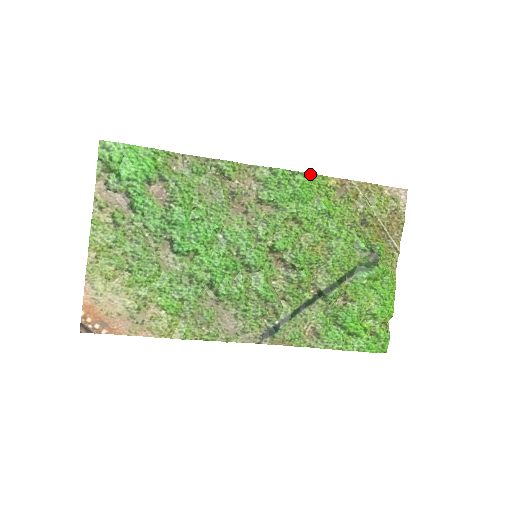
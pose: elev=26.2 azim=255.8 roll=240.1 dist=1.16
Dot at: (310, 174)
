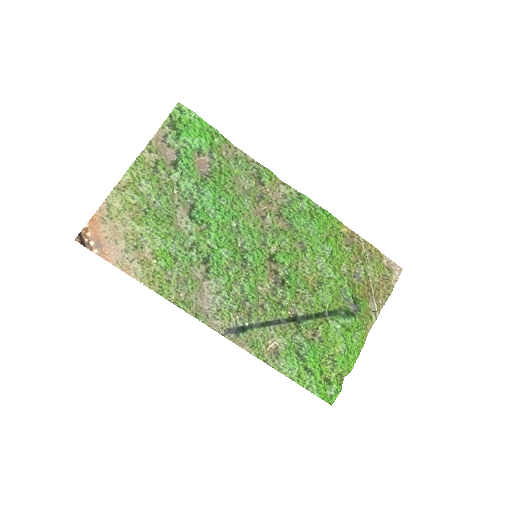
Dot at: (329, 213)
